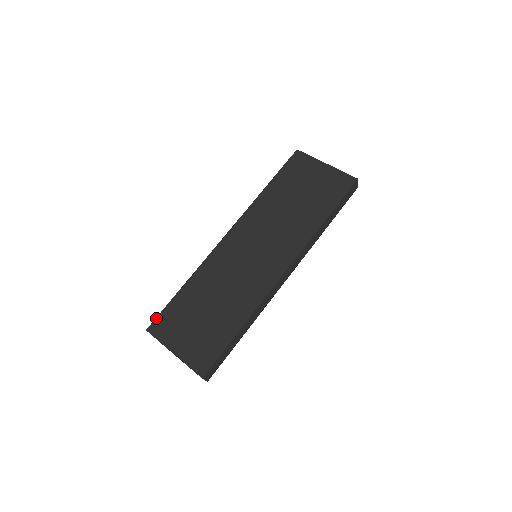
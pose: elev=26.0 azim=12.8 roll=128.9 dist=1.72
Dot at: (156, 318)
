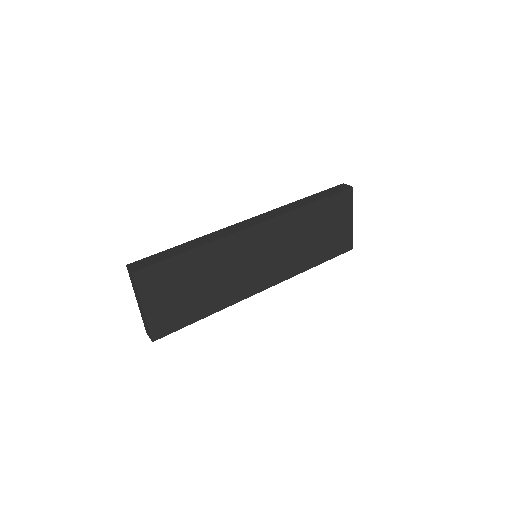
Dot at: (149, 266)
